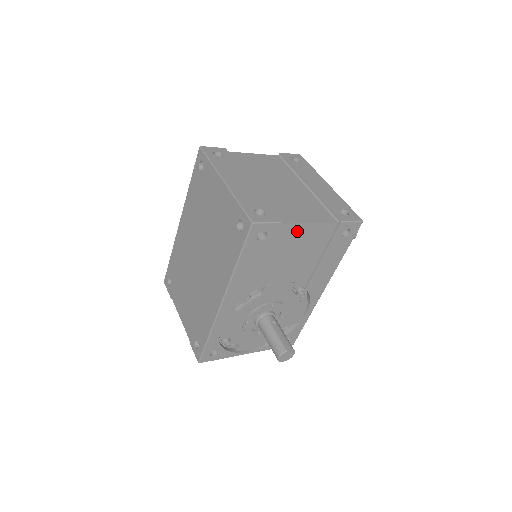
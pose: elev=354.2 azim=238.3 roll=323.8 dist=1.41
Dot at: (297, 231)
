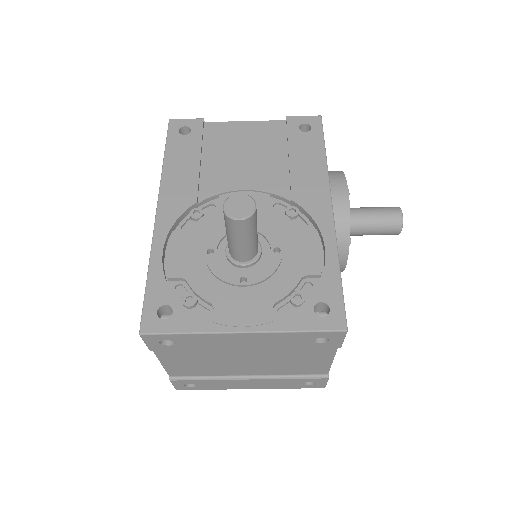
Dot at: (232, 130)
